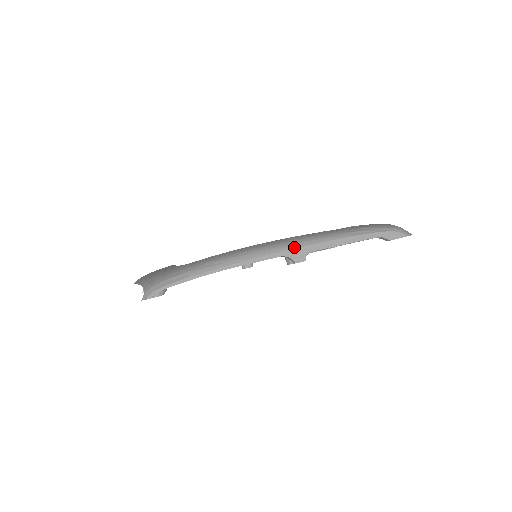
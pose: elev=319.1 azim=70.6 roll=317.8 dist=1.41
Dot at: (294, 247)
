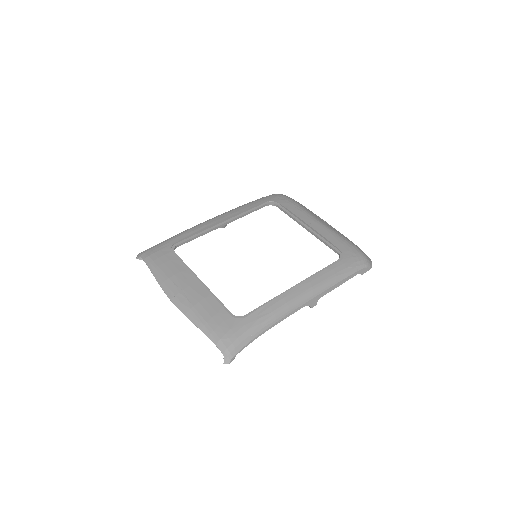
Dot at: (312, 298)
